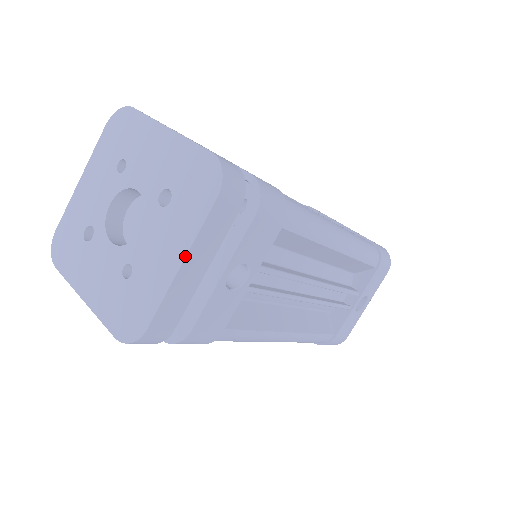
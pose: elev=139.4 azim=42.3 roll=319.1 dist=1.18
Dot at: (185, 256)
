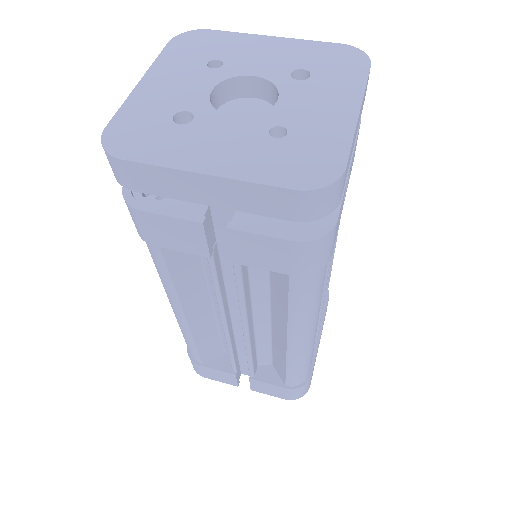
Dot at: (360, 104)
